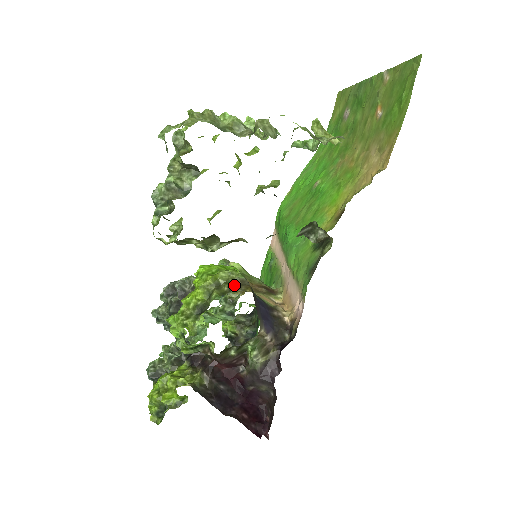
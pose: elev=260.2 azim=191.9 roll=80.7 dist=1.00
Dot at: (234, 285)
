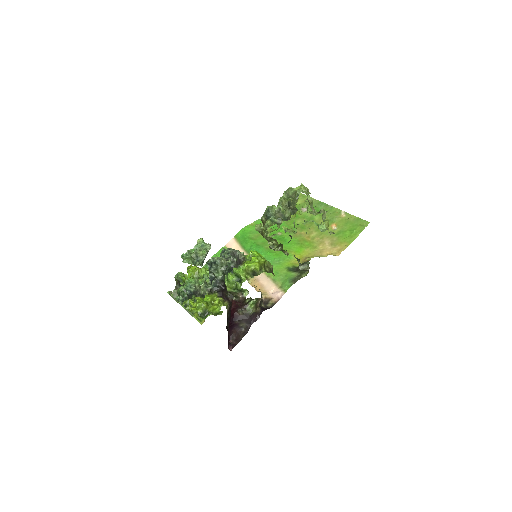
Dot at: (271, 270)
